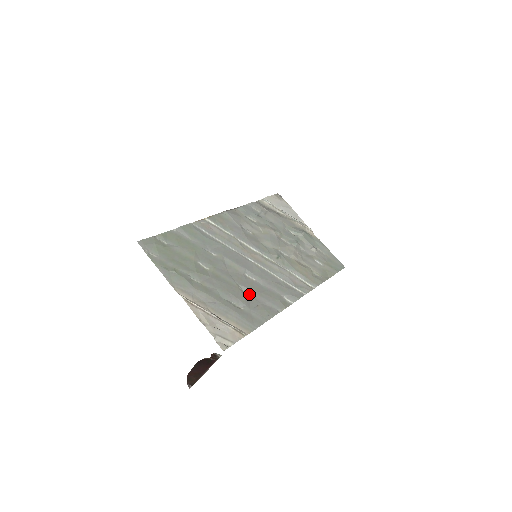
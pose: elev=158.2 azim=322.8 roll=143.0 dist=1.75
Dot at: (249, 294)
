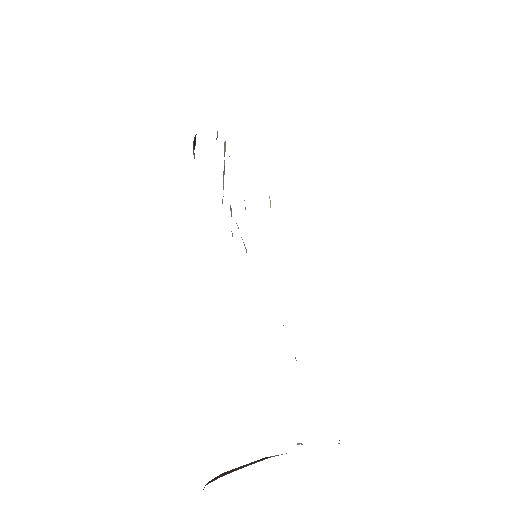
Dot at: occluded
